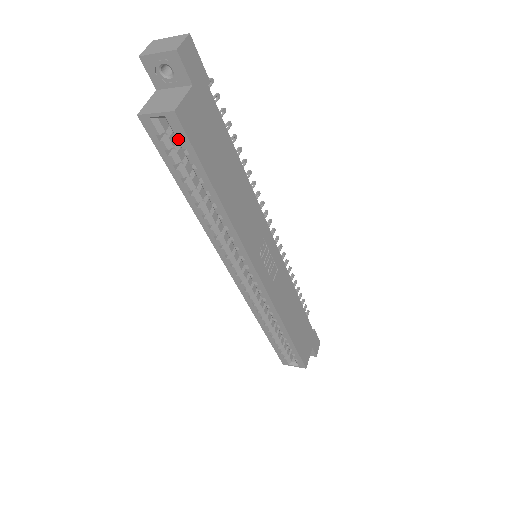
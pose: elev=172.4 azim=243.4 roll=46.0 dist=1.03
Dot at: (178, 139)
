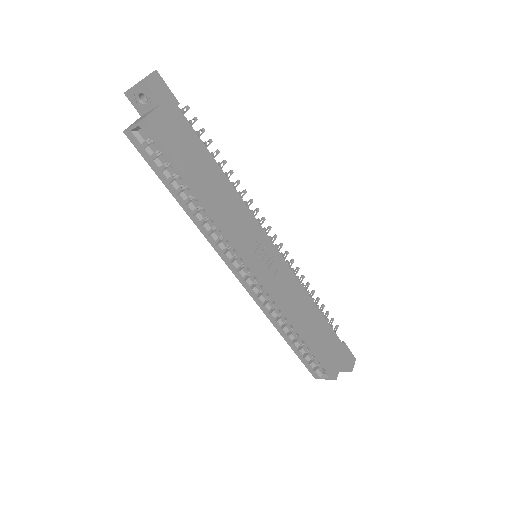
Dot at: (153, 143)
